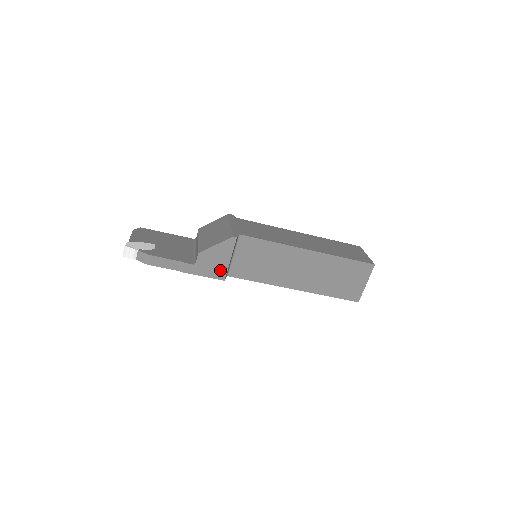
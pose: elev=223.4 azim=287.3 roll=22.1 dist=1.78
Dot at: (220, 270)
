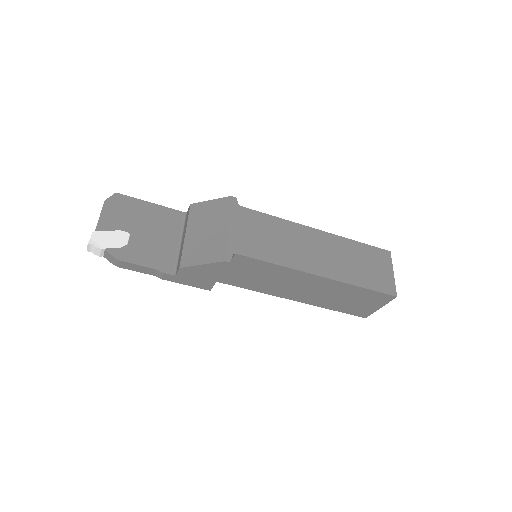
Dot at: (206, 283)
